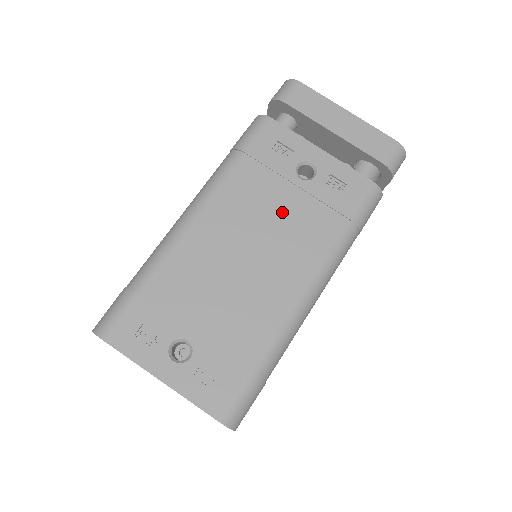
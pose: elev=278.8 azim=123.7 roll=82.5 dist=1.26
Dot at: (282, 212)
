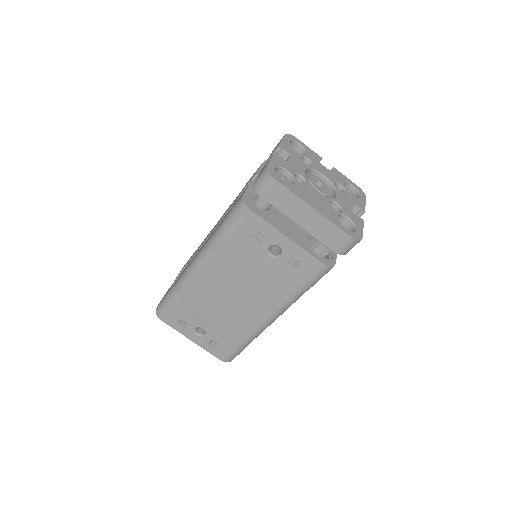
Dot at: (256, 275)
